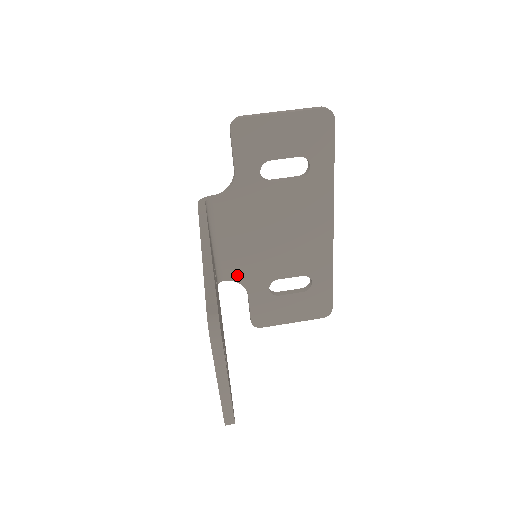
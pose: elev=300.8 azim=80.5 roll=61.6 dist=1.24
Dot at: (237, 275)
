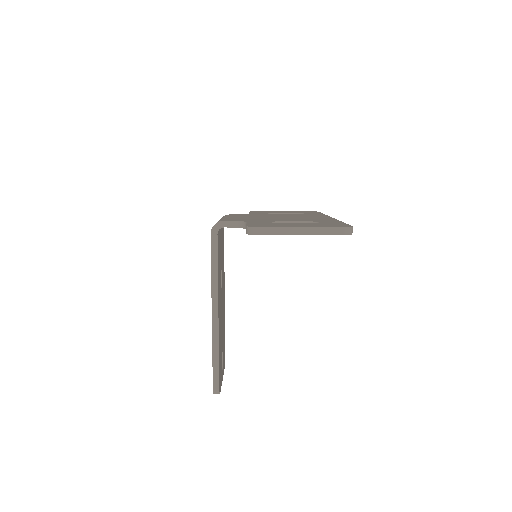
Dot at: occluded
